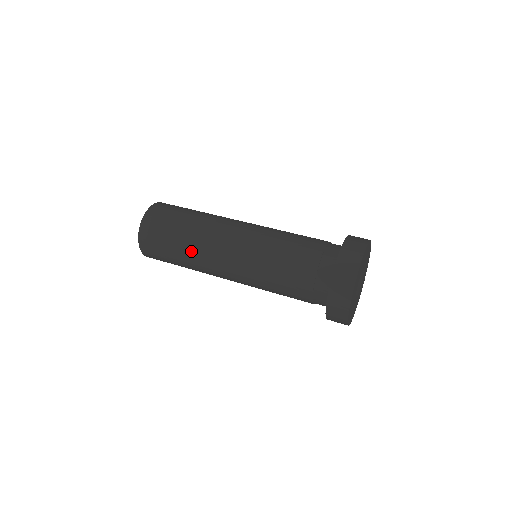
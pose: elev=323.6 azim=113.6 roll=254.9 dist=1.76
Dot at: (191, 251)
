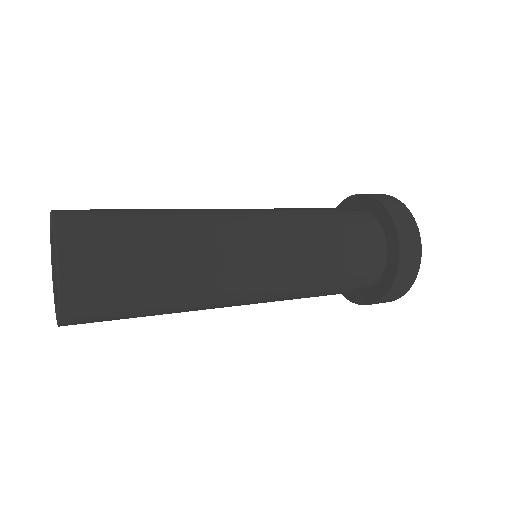
Dot at: (187, 285)
